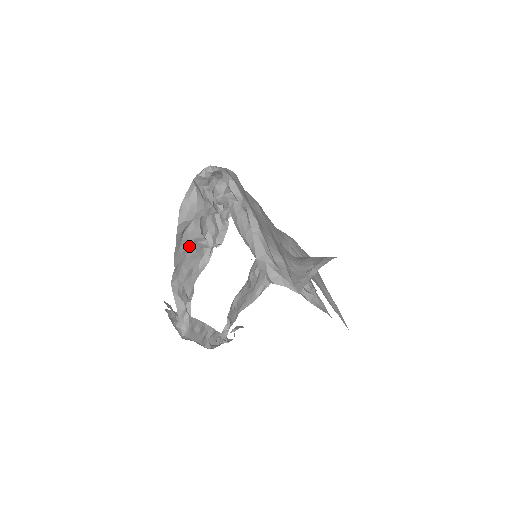
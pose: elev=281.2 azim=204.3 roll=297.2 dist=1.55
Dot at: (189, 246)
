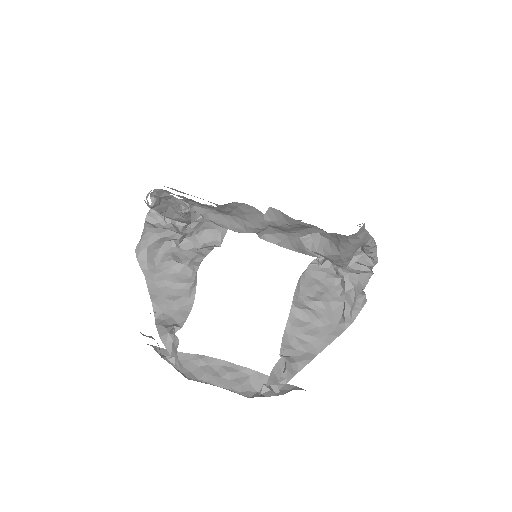
Dot at: (167, 278)
